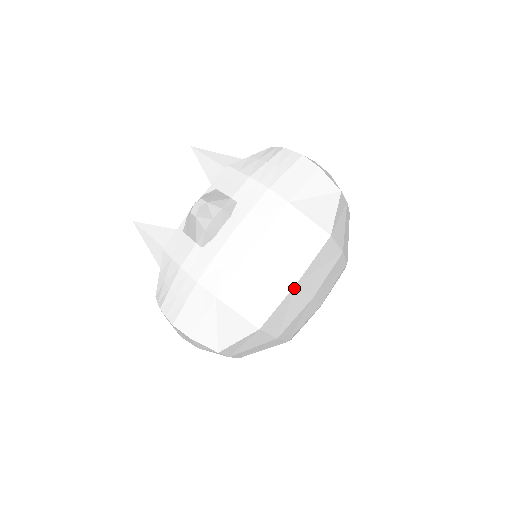
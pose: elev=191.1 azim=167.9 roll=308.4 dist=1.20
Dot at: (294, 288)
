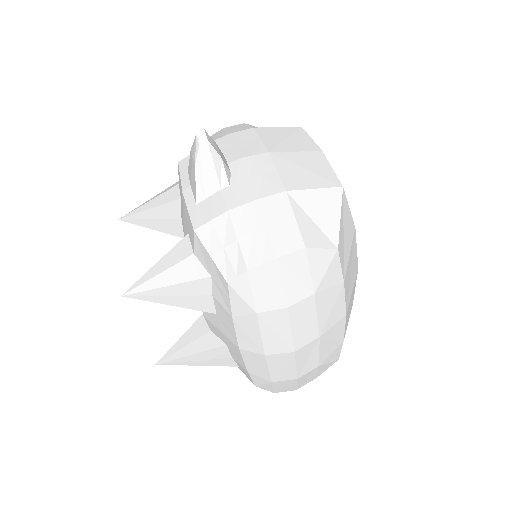
Dot at: (325, 157)
